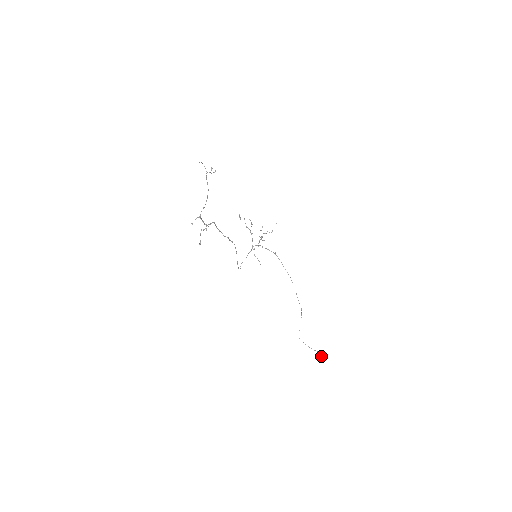
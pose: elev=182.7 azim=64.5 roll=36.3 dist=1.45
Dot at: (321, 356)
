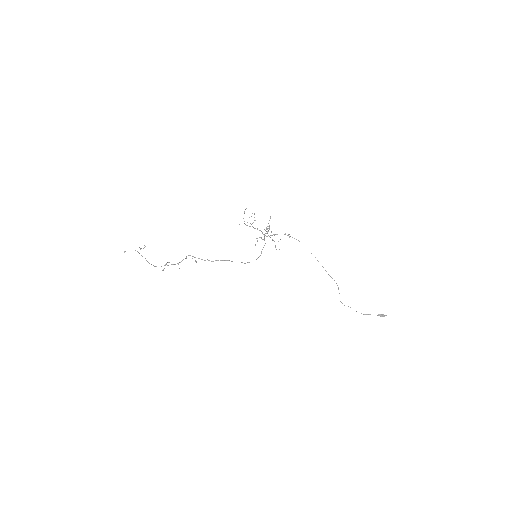
Dot at: (381, 316)
